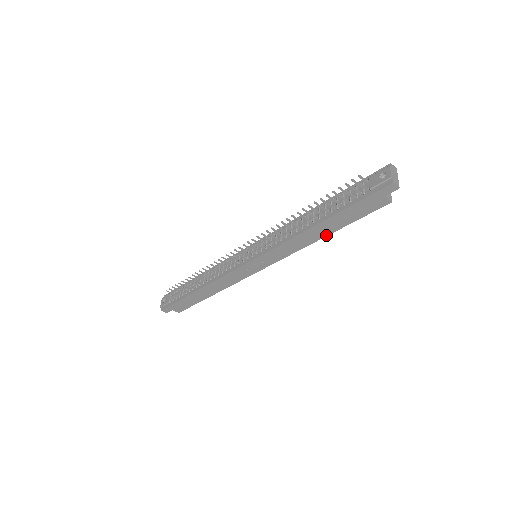
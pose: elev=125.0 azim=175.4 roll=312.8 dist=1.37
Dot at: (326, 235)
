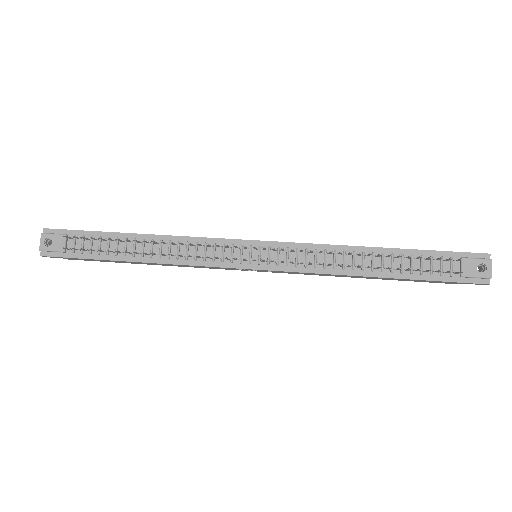
Dot at: (368, 278)
